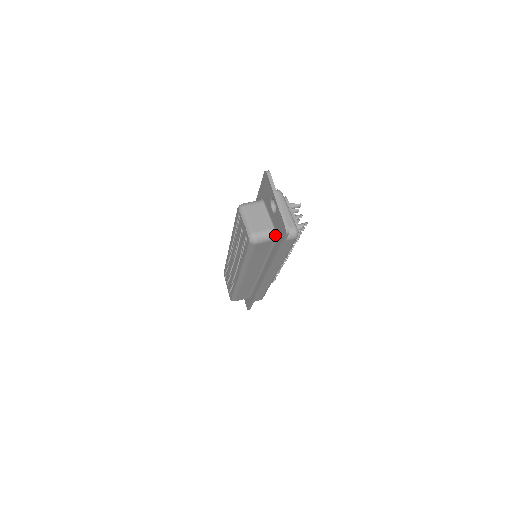
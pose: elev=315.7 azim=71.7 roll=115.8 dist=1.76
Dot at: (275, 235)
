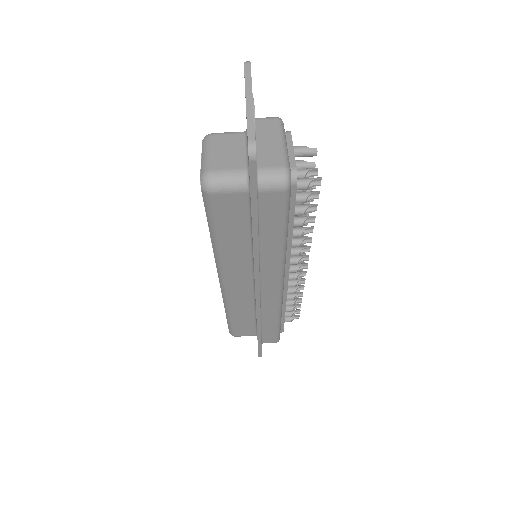
Dot at: (248, 180)
